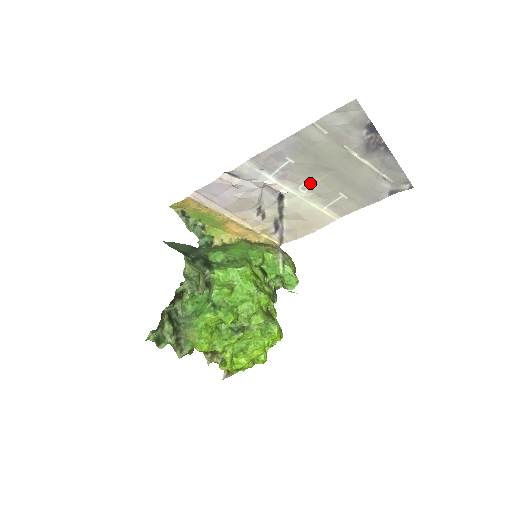
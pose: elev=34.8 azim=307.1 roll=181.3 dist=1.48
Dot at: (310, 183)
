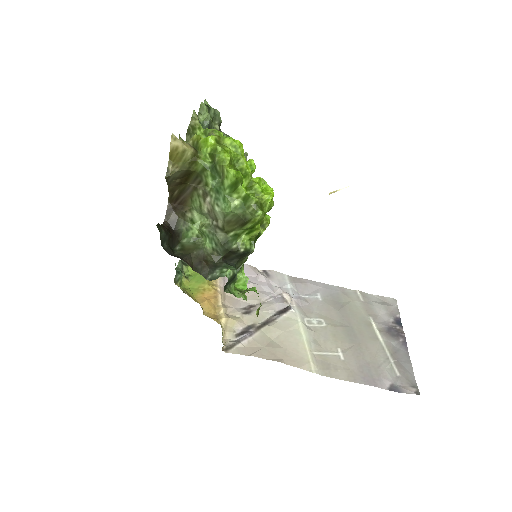
Dot at: (319, 322)
